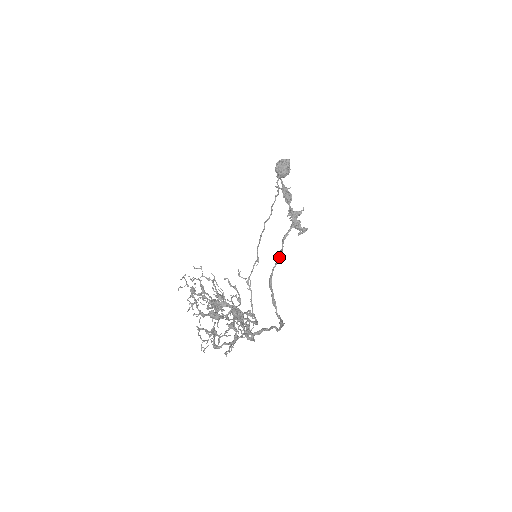
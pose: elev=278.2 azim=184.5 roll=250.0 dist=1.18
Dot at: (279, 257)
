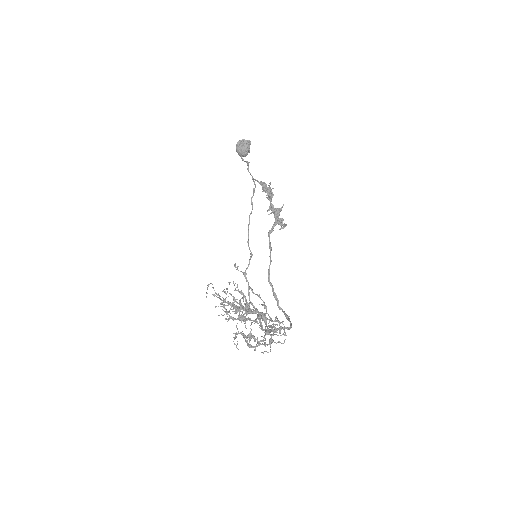
Dot at: occluded
